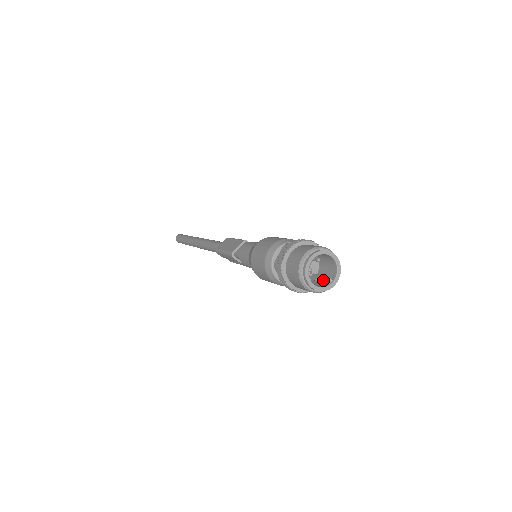
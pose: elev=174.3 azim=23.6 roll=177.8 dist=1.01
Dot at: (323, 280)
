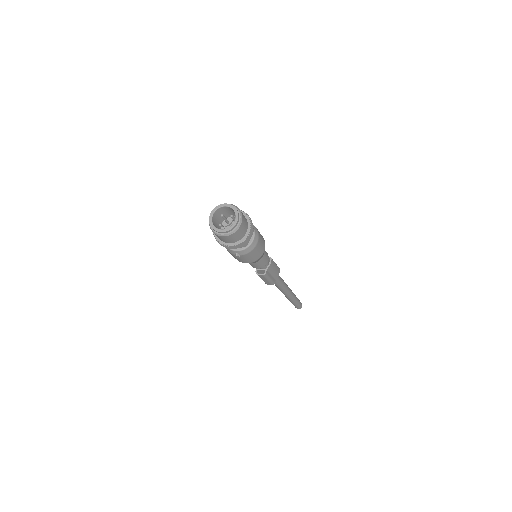
Dot at: occluded
